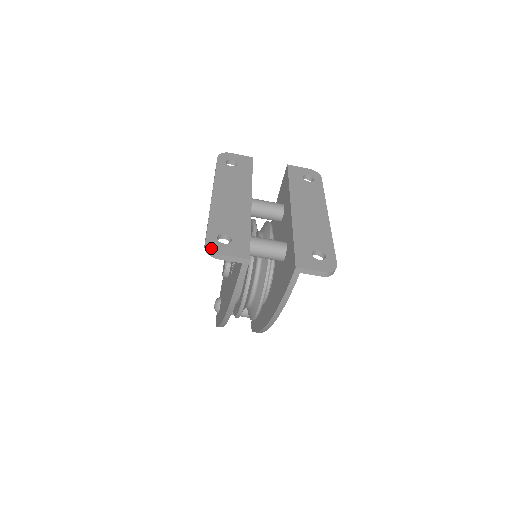
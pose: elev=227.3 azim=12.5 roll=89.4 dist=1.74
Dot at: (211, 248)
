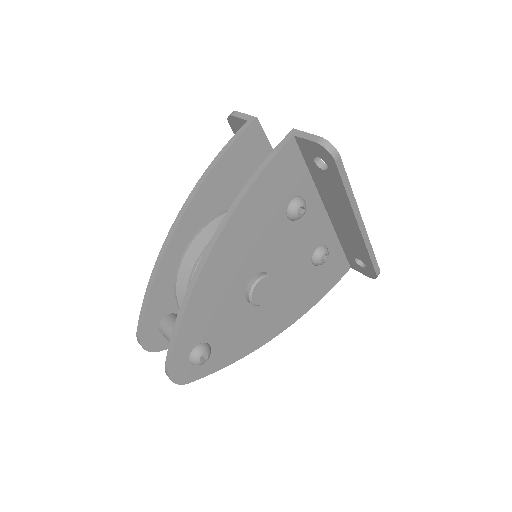
Dot at: occluded
